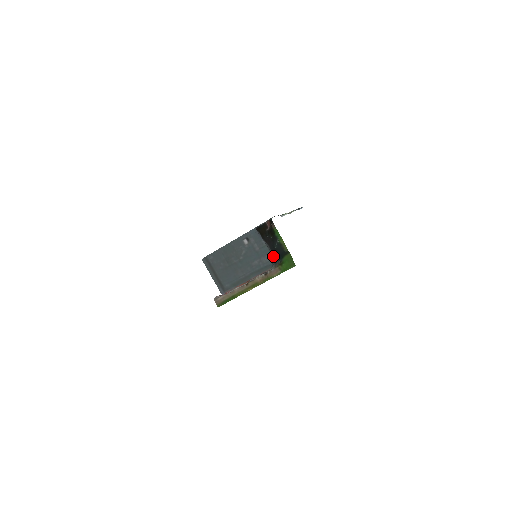
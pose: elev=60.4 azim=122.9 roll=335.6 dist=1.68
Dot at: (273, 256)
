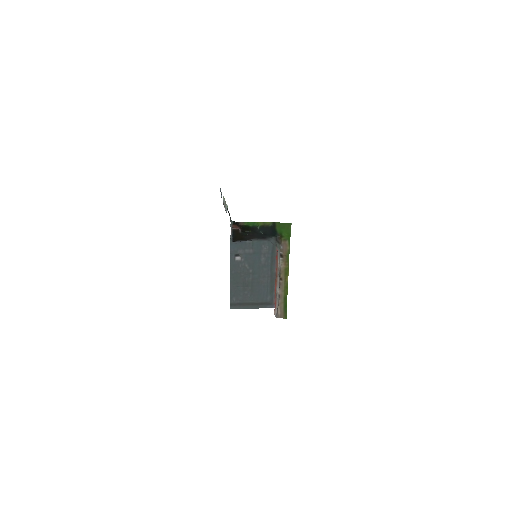
Dot at: (266, 240)
